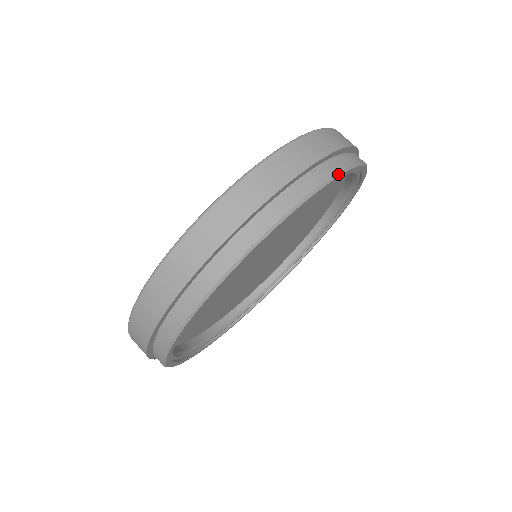
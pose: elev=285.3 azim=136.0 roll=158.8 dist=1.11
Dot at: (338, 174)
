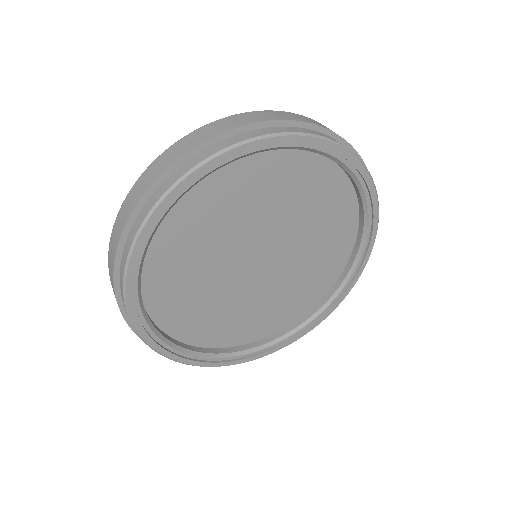
Dot at: occluded
